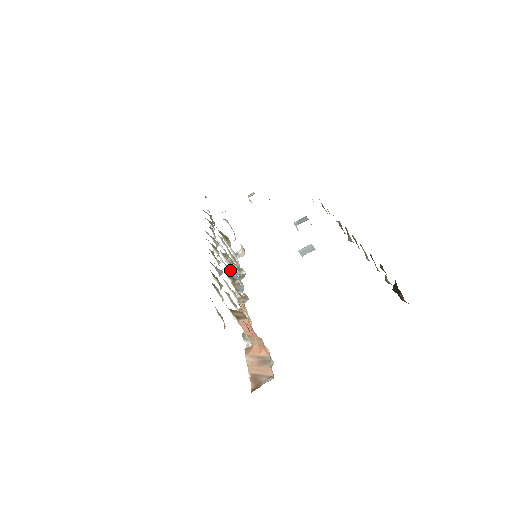
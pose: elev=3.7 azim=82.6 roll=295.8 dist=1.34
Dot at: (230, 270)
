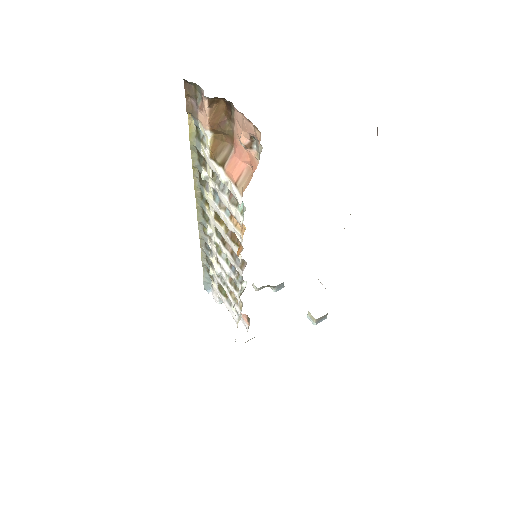
Dot at: (225, 241)
